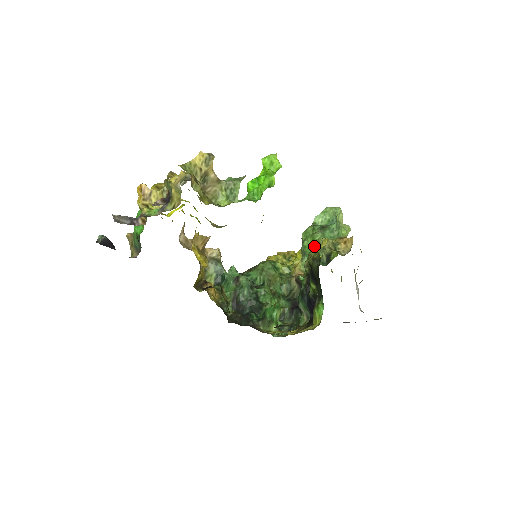
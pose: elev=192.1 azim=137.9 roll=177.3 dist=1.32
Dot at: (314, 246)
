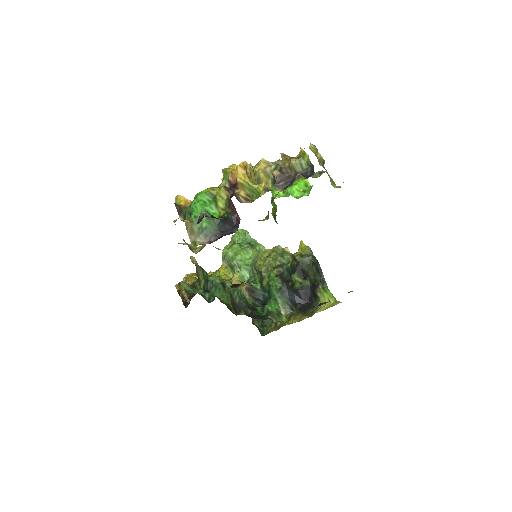
Dot at: (264, 255)
